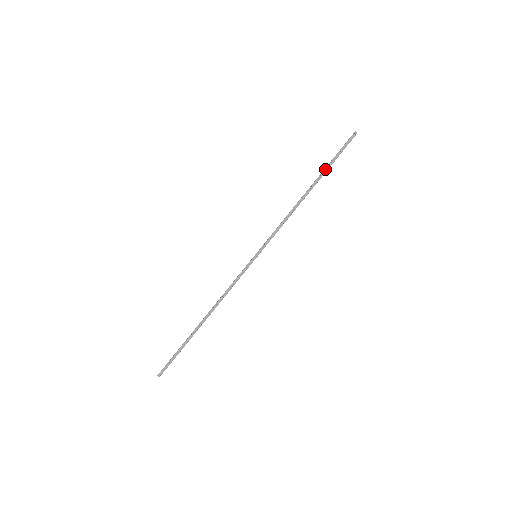
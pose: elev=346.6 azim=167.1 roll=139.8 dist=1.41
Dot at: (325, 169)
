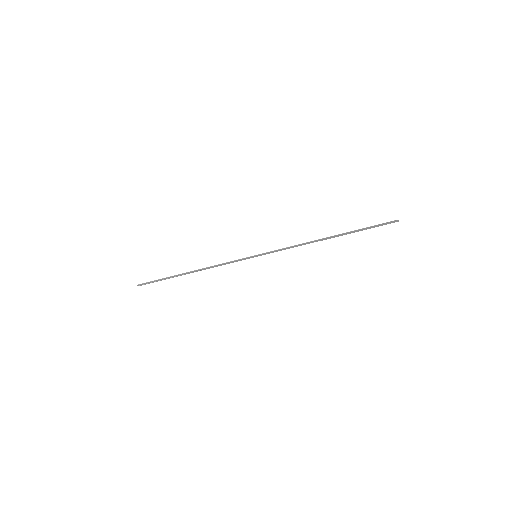
Dot at: (352, 231)
